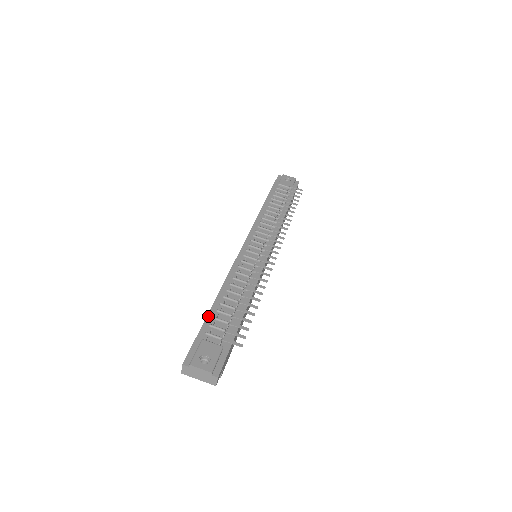
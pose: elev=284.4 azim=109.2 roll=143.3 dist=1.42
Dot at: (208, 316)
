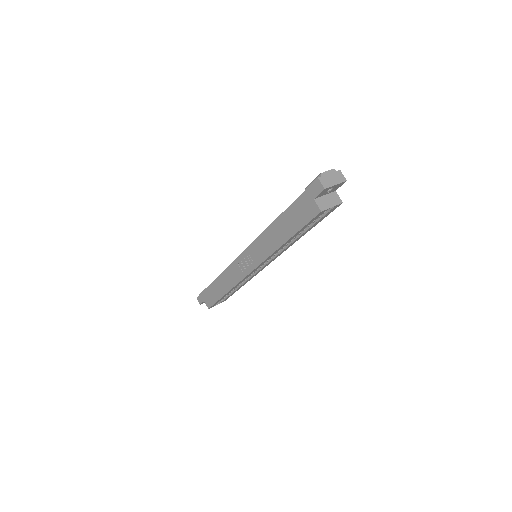
Dot at: (288, 208)
